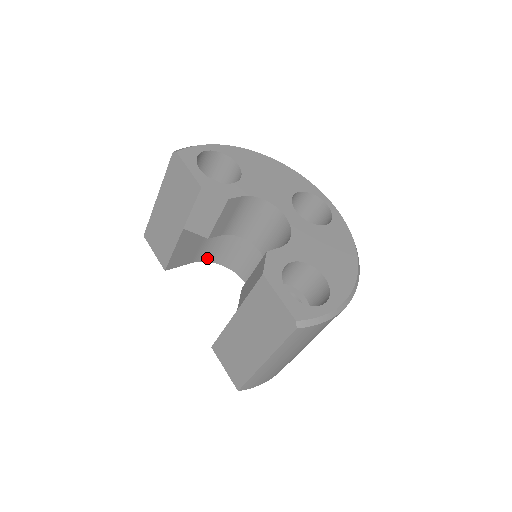
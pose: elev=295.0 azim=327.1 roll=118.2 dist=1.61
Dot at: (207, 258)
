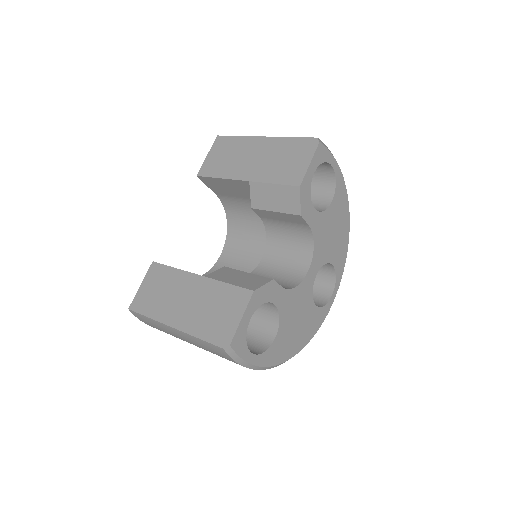
Dot at: (227, 205)
